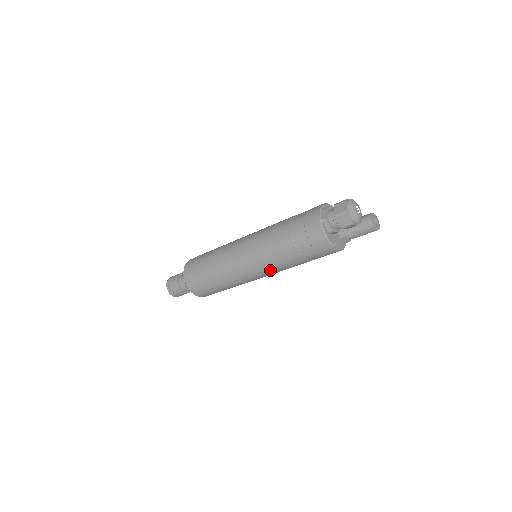
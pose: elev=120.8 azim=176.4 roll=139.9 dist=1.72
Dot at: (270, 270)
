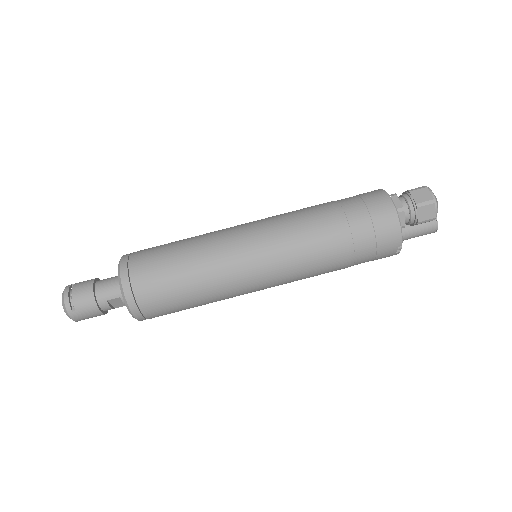
Dot at: (293, 277)
